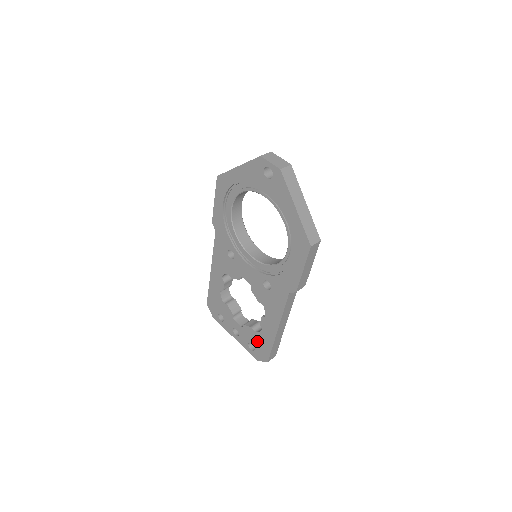
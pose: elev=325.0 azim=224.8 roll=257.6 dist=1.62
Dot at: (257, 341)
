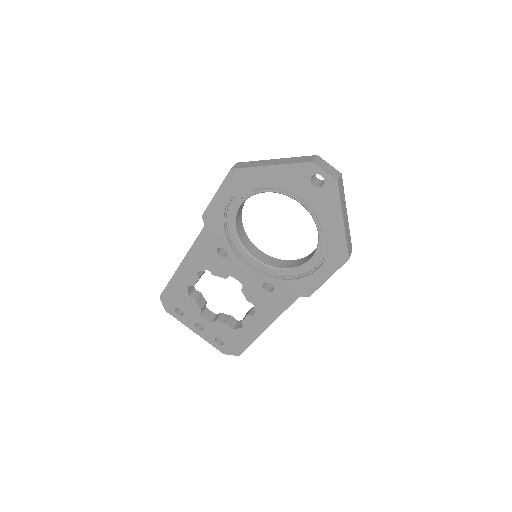
Dot at: (231, 337)
